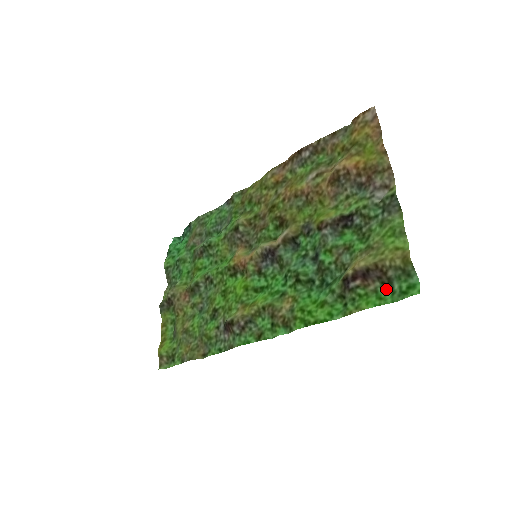
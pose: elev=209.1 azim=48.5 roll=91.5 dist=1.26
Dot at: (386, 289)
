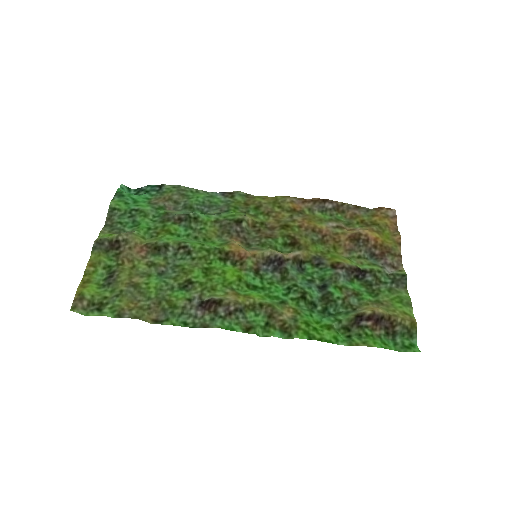
Dot at: (388, 339)
